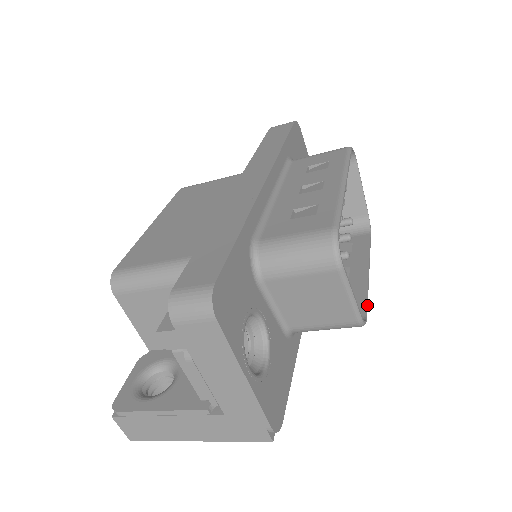
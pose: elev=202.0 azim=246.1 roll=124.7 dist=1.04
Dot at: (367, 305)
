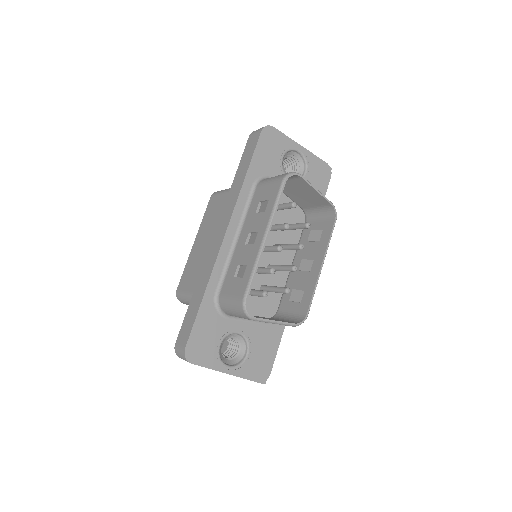
Dot at: (310, 303)
